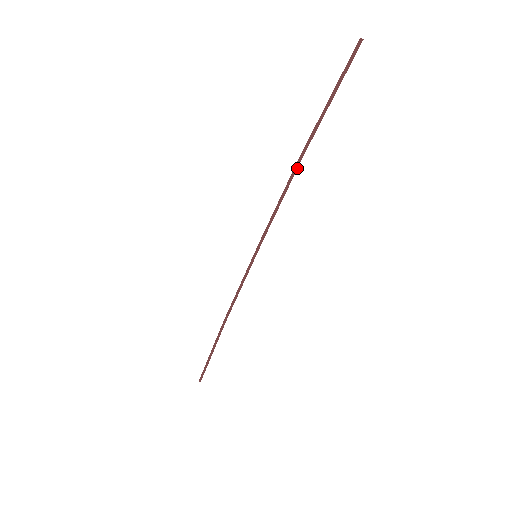
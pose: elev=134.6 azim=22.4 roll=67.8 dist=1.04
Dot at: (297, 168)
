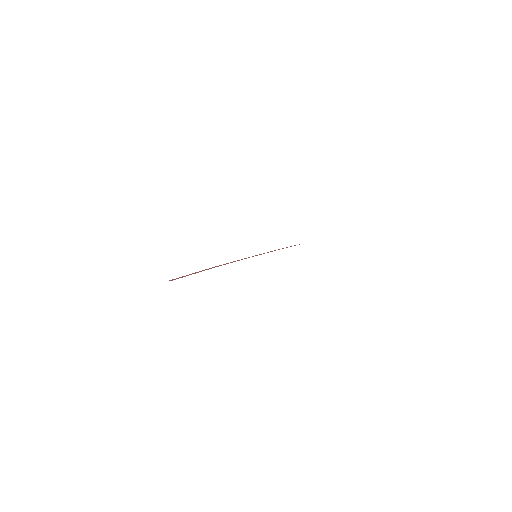
Dot at: occluded
